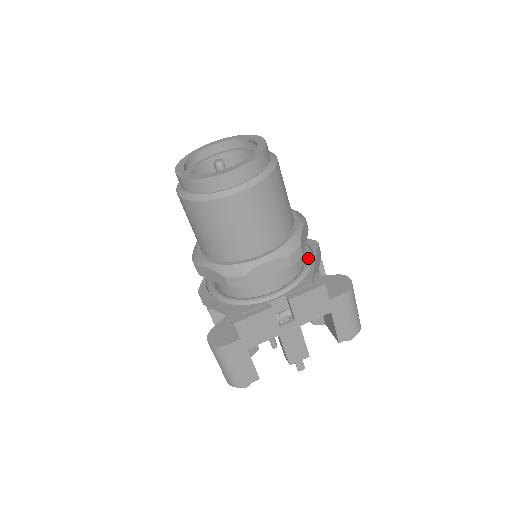
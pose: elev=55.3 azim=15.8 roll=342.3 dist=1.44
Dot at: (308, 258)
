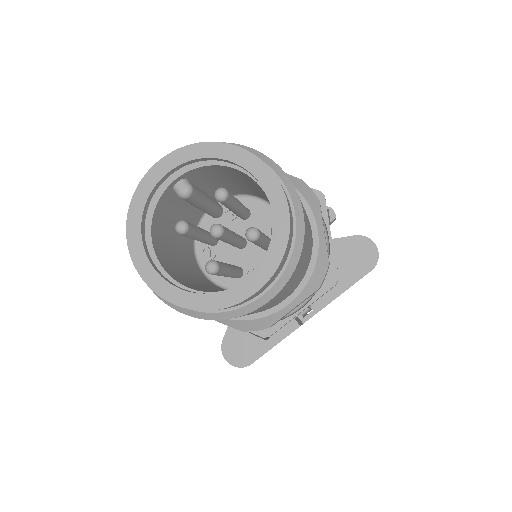
Dot at: occluded
